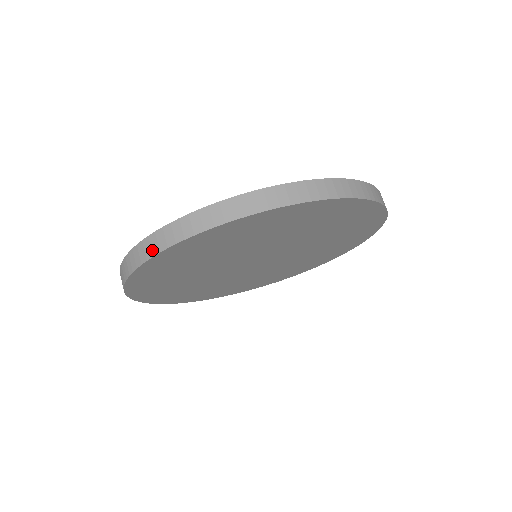
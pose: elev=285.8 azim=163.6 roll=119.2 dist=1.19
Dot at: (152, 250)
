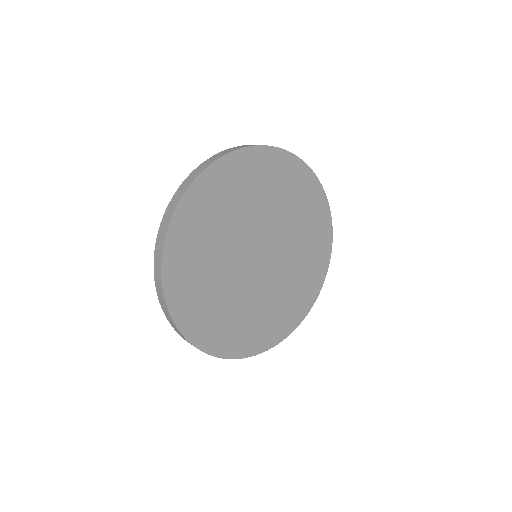
Dot at: (165, 227)
